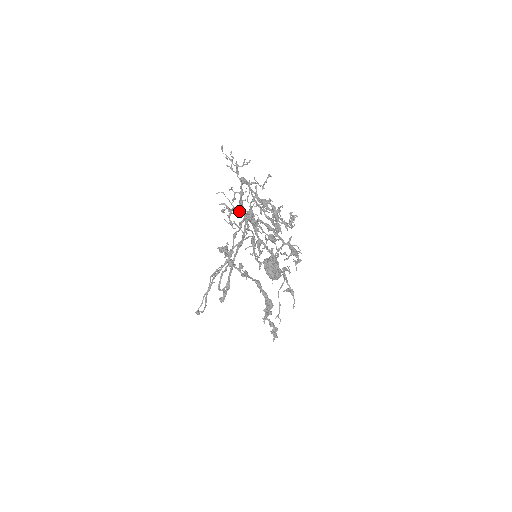
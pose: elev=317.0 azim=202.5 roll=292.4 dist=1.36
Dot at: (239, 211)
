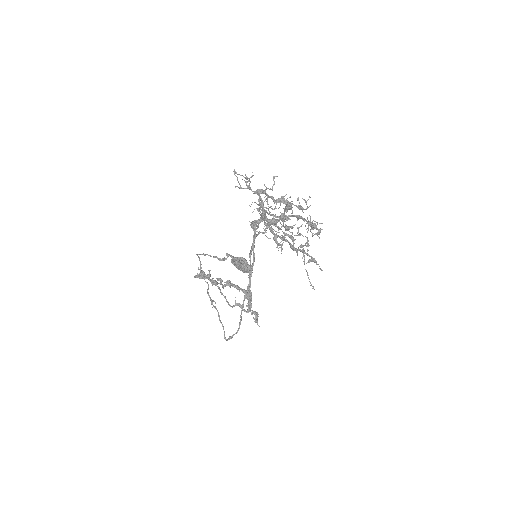
Dot at: (259, 220)
